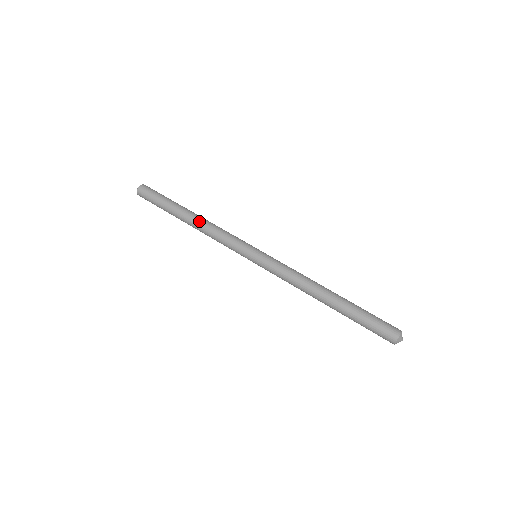
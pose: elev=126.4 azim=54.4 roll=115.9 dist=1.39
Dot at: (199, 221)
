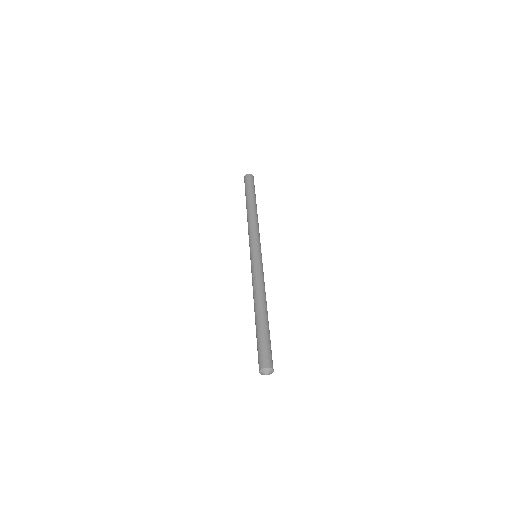
Dot at: (255, 213)
